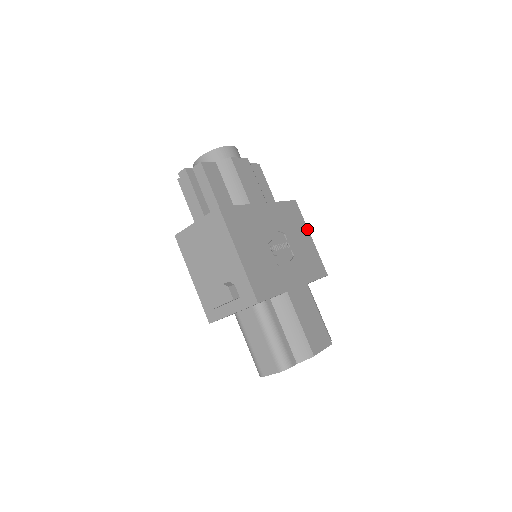
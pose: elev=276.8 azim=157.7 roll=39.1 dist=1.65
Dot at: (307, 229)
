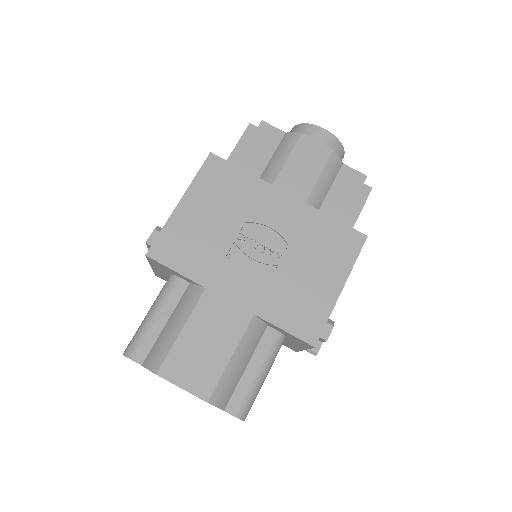
Dot at: (346, 276)
